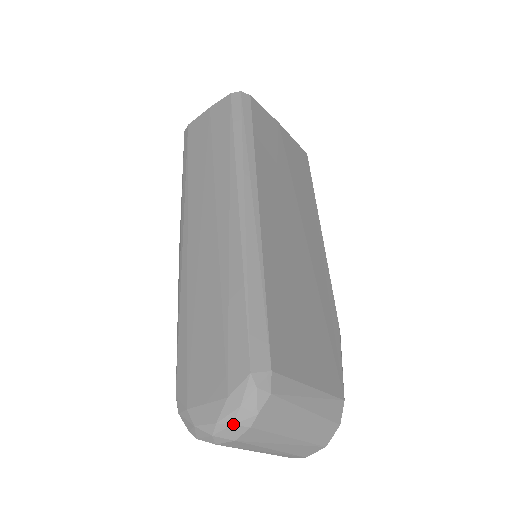
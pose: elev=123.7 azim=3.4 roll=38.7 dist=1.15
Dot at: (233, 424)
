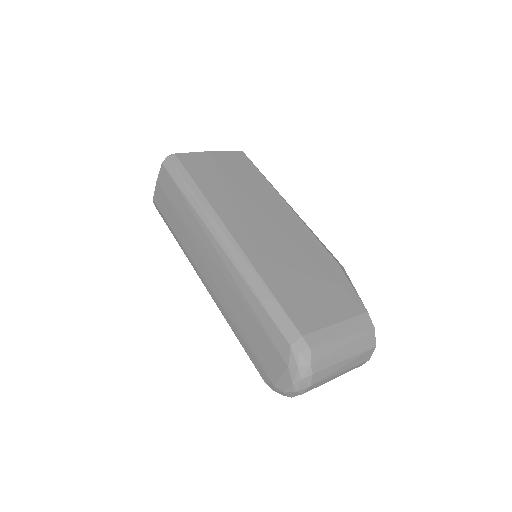
Dot at: (301, 379)
